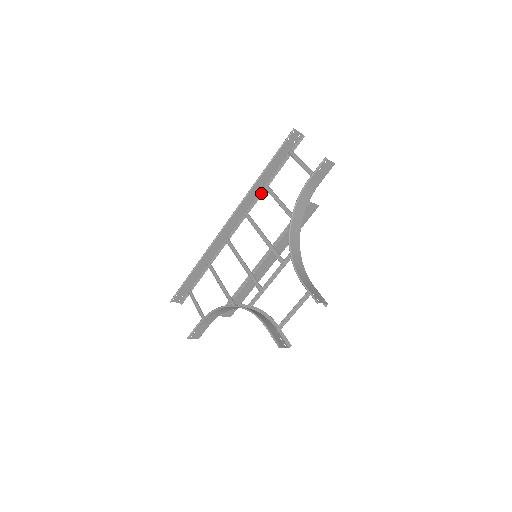
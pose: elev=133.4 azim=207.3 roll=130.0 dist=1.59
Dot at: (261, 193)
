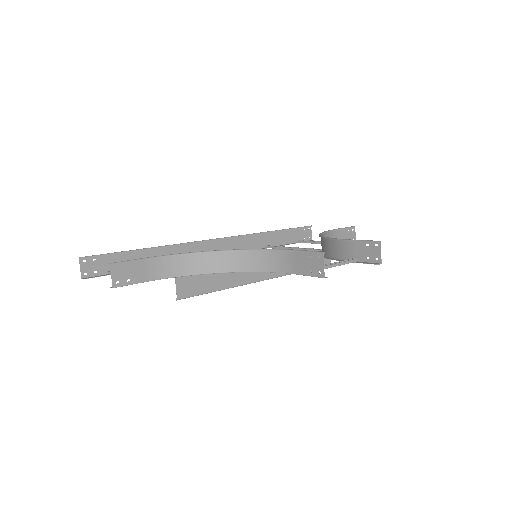
Dot at: occluded
